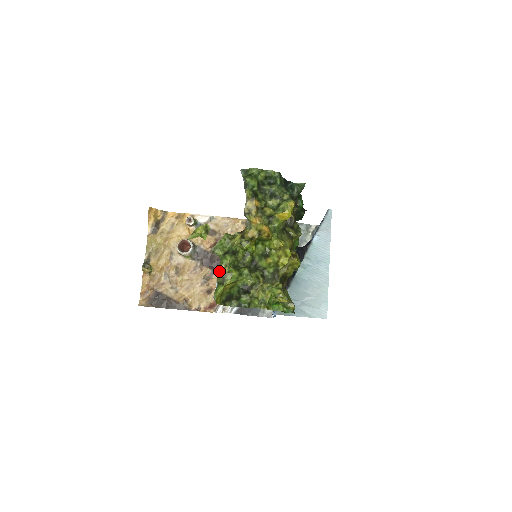
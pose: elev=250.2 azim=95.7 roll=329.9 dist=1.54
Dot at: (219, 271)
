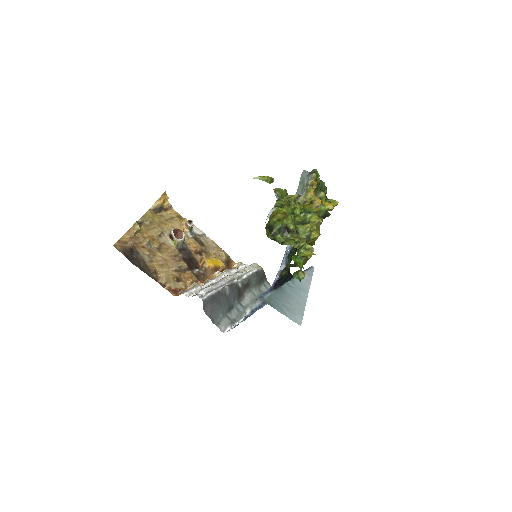
Dot at: (280, 199)
